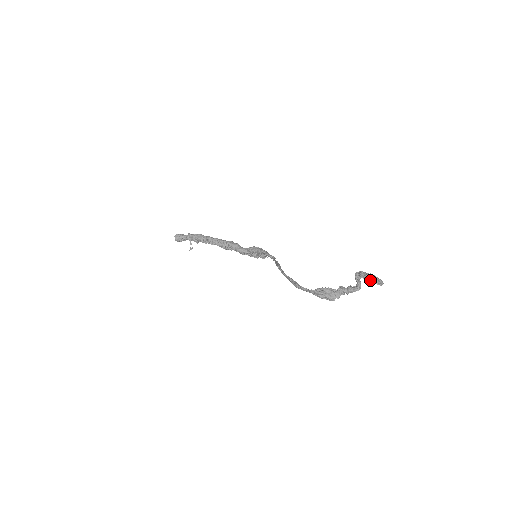
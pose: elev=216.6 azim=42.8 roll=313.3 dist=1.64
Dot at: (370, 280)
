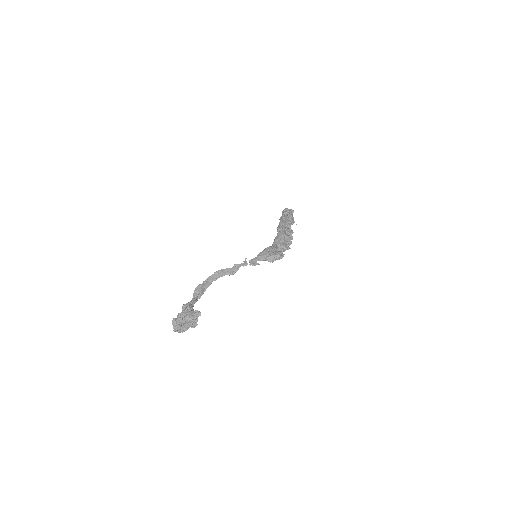
Dot at: (177, 321)
